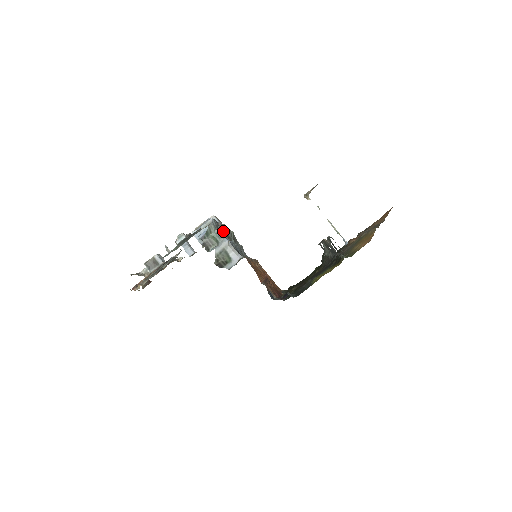
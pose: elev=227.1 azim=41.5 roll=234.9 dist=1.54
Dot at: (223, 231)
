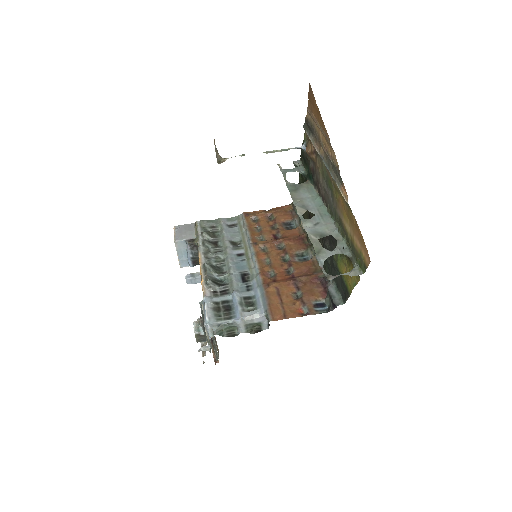
Dot at: (215, 287)
